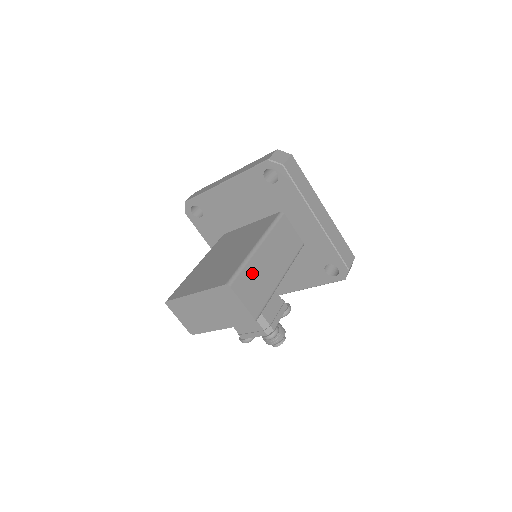
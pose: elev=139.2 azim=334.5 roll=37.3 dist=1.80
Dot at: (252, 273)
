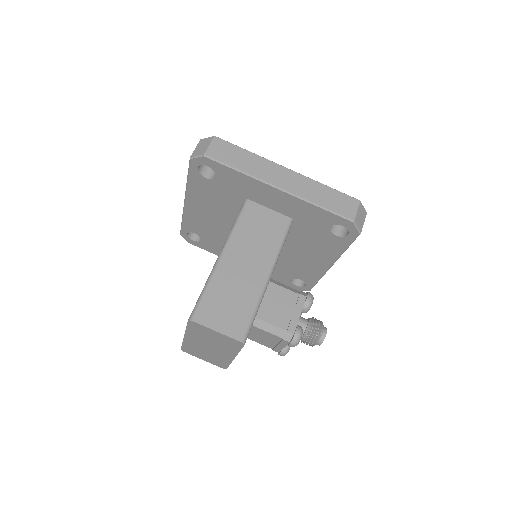
Dot at: (220, 291)
